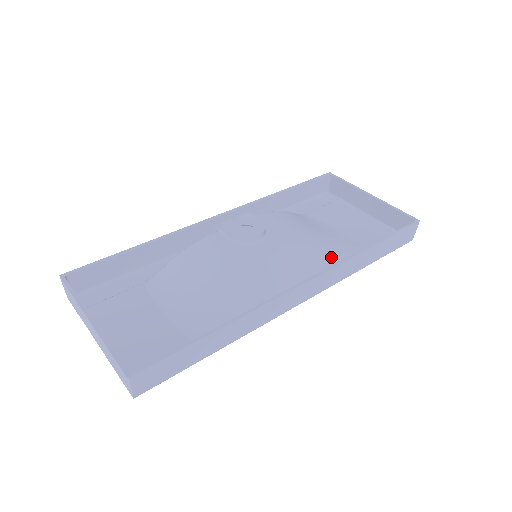
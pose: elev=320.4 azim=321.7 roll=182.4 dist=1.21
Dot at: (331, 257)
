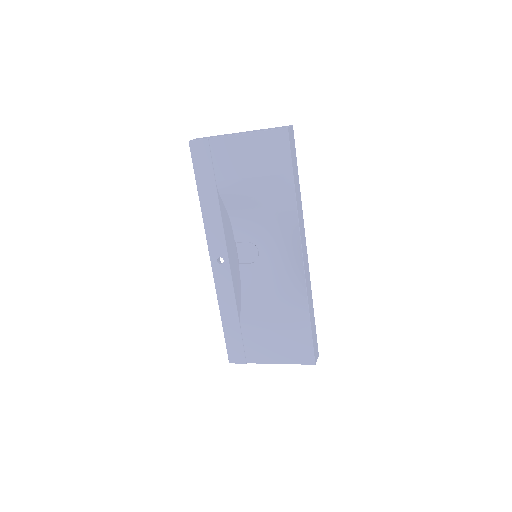
Dot at: (293, 294)
